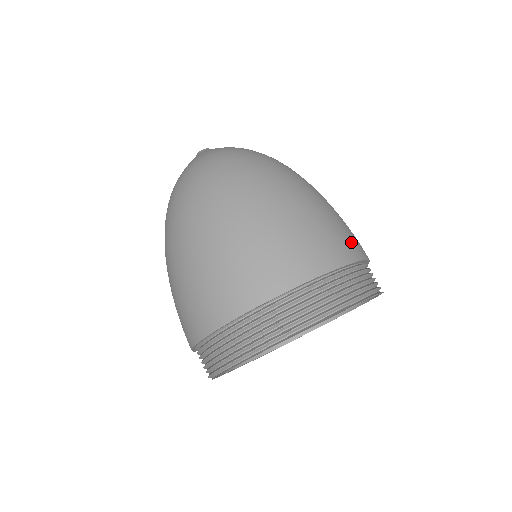
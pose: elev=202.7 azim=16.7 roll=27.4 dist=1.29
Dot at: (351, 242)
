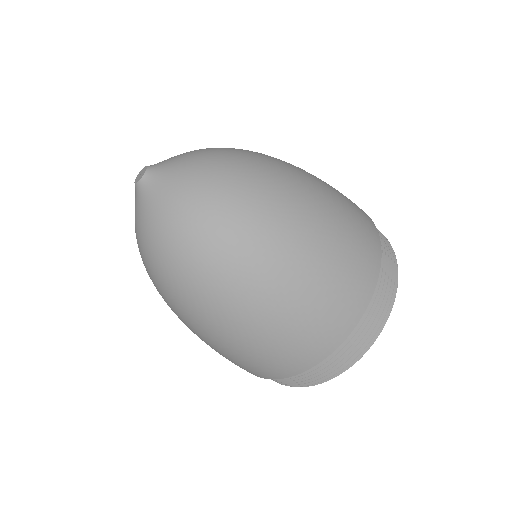
Dot at: (367, 256)
